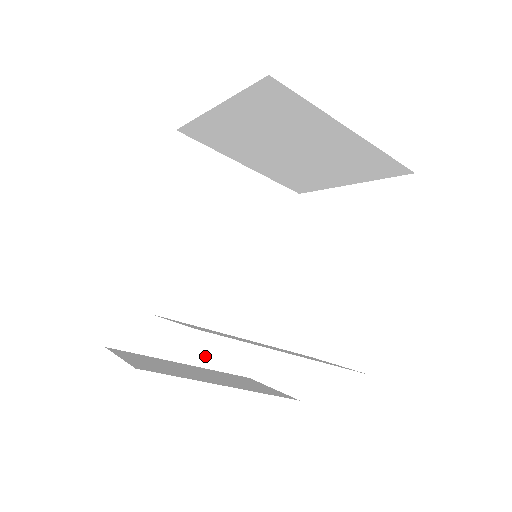
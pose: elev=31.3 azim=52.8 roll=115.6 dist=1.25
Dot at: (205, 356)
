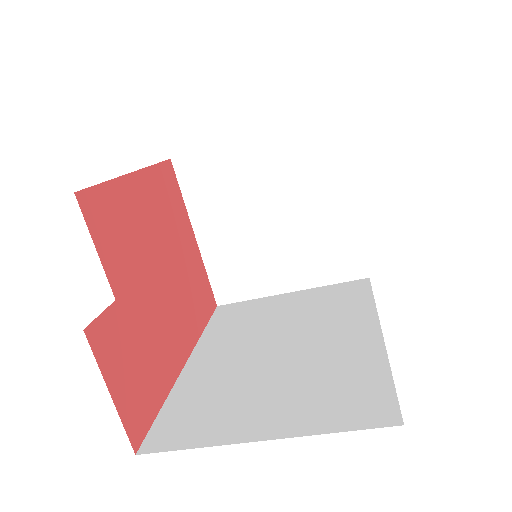
Dot at: (297, 424)
